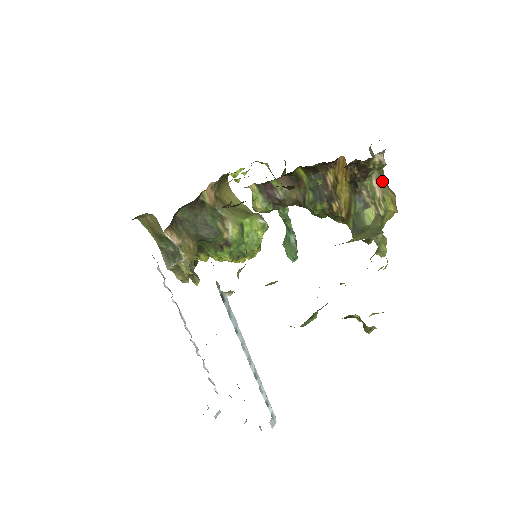
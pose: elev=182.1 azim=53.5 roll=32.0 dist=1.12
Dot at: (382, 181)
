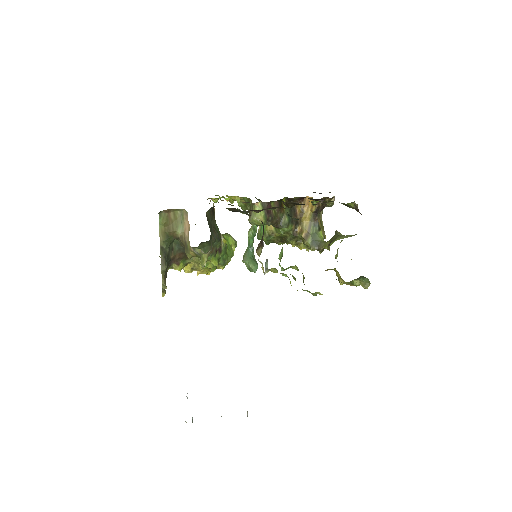
Dot at: occluded
